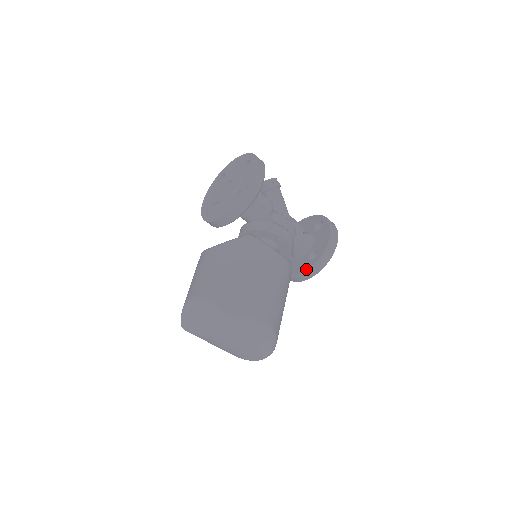
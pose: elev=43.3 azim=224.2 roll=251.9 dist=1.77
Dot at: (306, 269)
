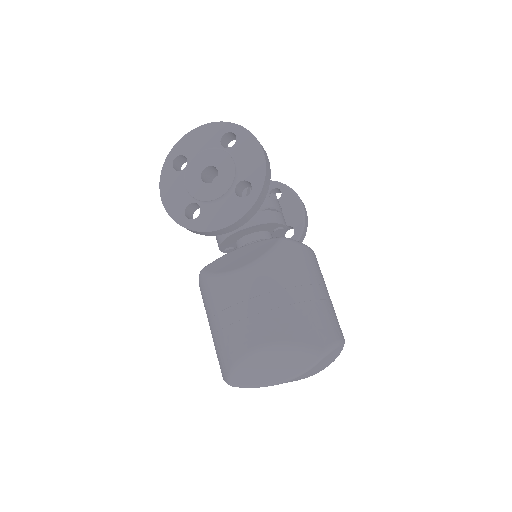
Dot at: occluded
